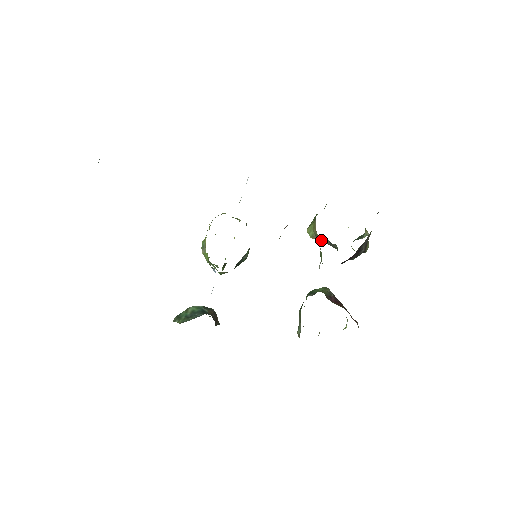
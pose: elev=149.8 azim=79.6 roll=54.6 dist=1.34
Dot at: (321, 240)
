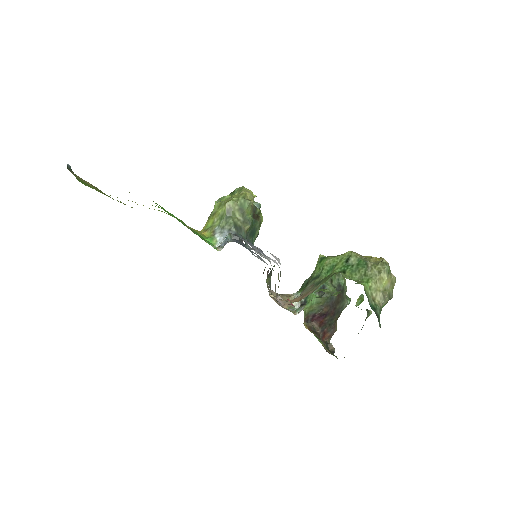
Dot at: occluded
